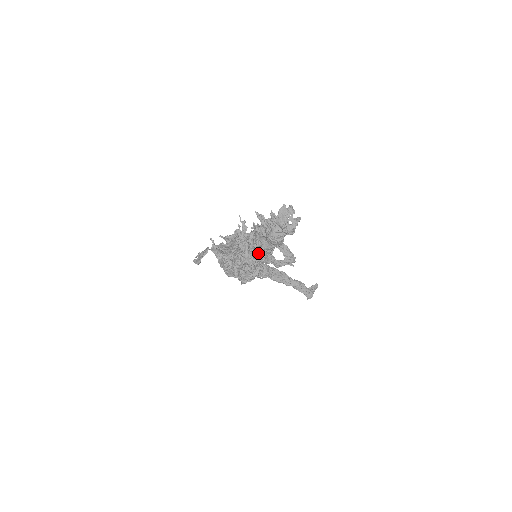
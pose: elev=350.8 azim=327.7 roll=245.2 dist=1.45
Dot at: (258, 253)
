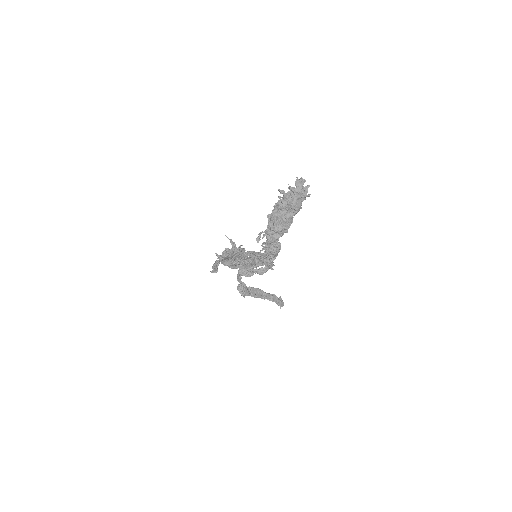
Dot at: (283, 225)
